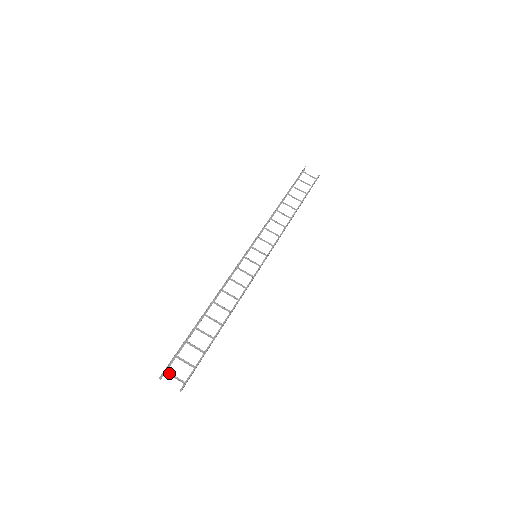
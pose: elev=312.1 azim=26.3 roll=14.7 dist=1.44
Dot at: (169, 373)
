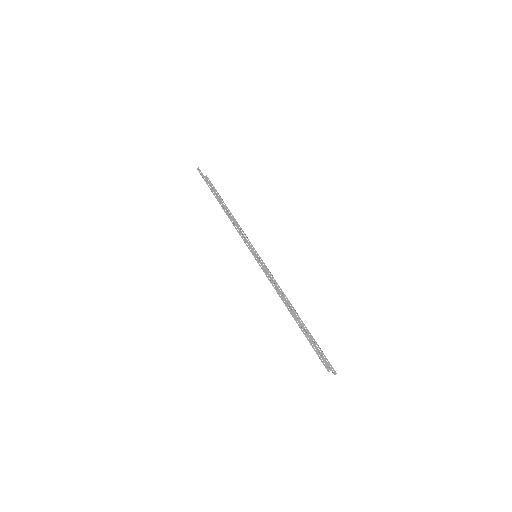
Dot at: (325, 365)
